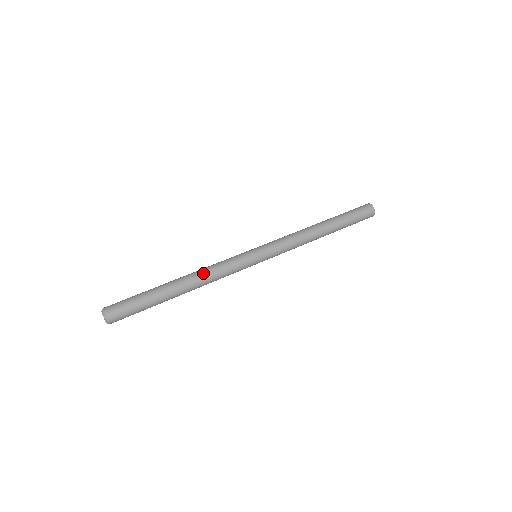
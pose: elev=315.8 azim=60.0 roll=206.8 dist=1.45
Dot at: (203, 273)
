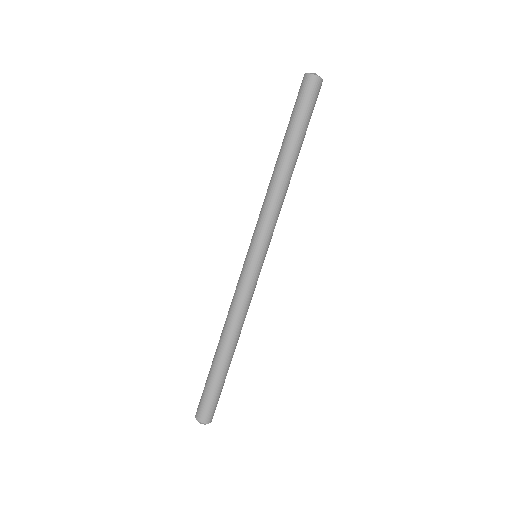
Dot at: (229, 322)
